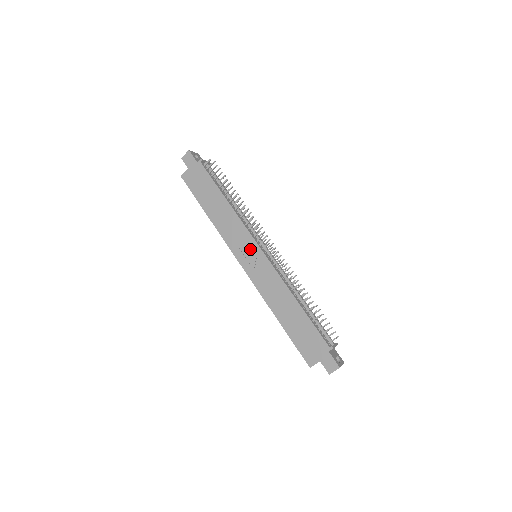
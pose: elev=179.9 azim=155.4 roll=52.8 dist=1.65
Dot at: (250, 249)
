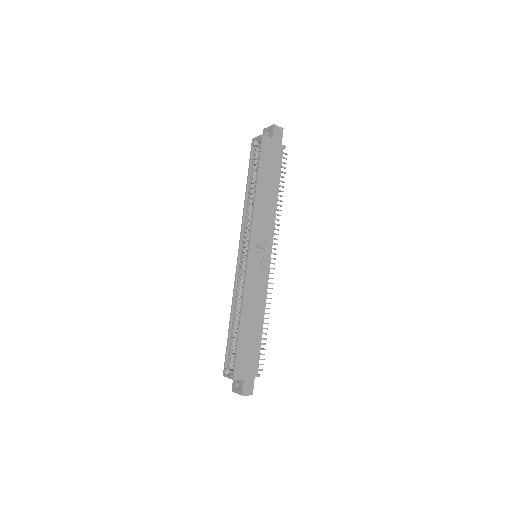
Dot at: (264, 249)
